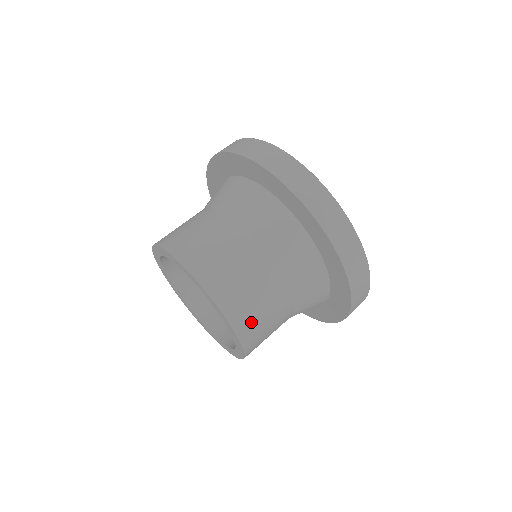
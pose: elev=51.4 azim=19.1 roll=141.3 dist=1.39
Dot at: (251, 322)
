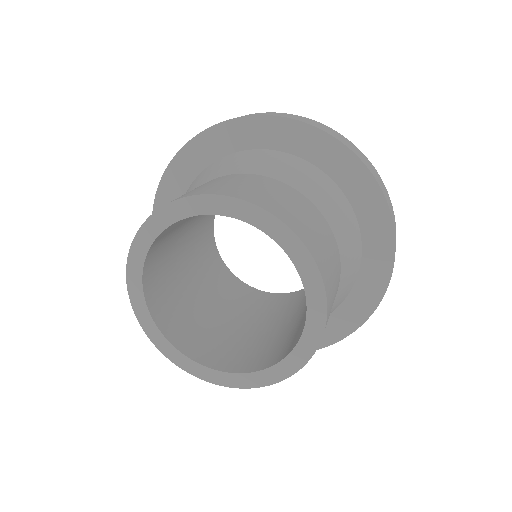
Dot at: occluded
